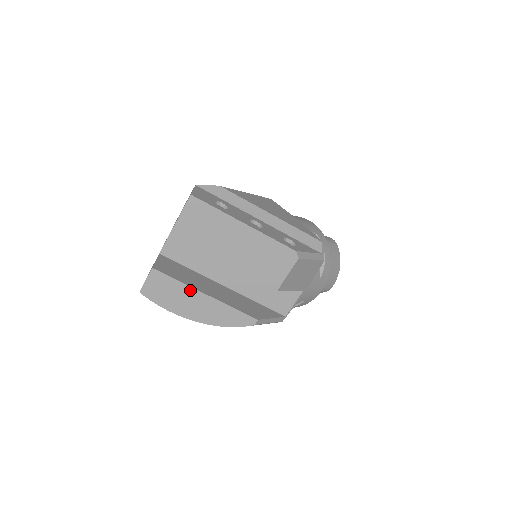
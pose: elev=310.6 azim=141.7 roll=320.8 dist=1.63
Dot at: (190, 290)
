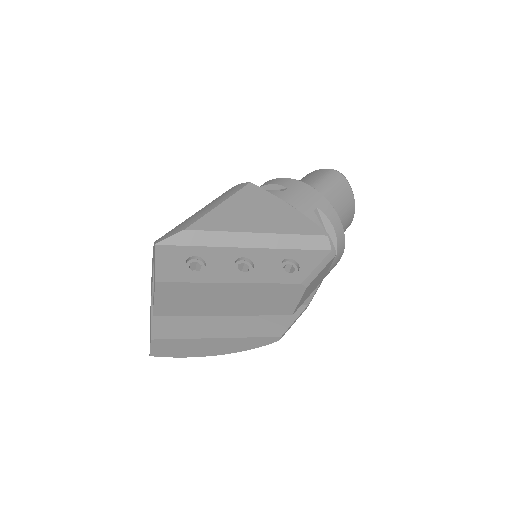
Dot at: (200, 340)
